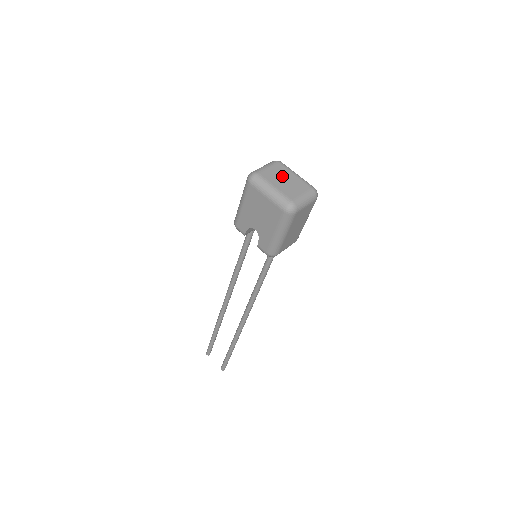
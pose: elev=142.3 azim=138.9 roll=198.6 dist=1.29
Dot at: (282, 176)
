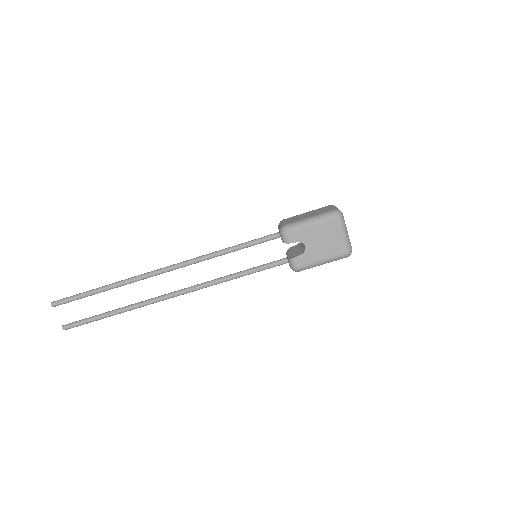
Dot at: occluded
